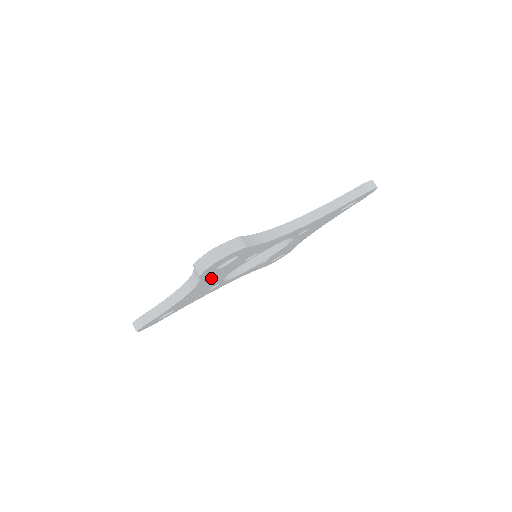
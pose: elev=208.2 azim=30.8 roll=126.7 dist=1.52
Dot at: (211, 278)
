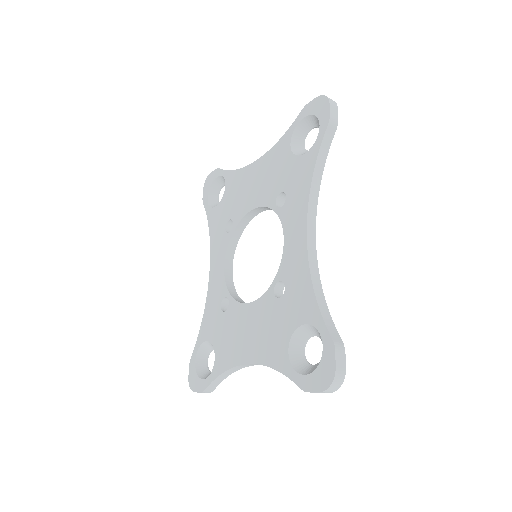
Dot at: occluded
